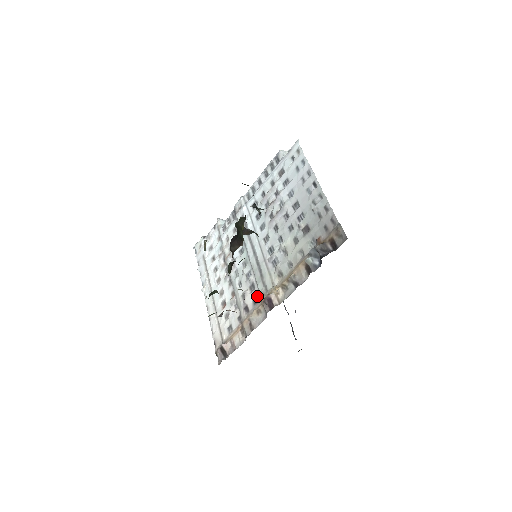
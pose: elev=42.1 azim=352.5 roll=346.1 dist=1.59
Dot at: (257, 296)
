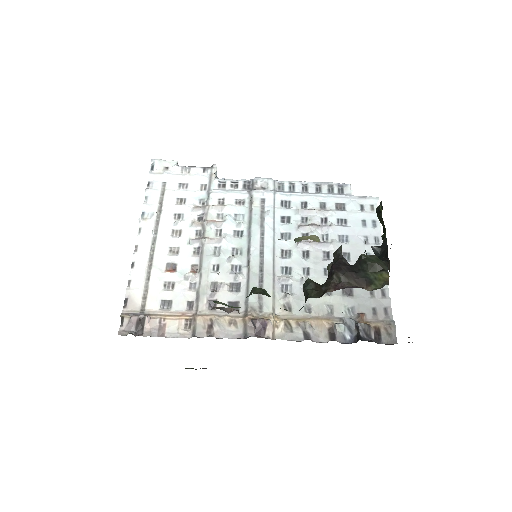
Dot at: (240, 303)
